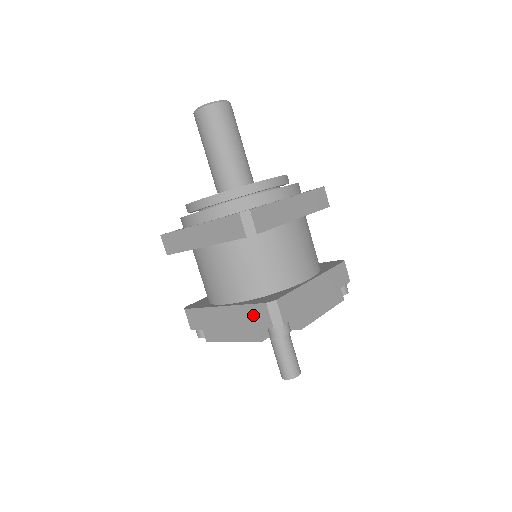
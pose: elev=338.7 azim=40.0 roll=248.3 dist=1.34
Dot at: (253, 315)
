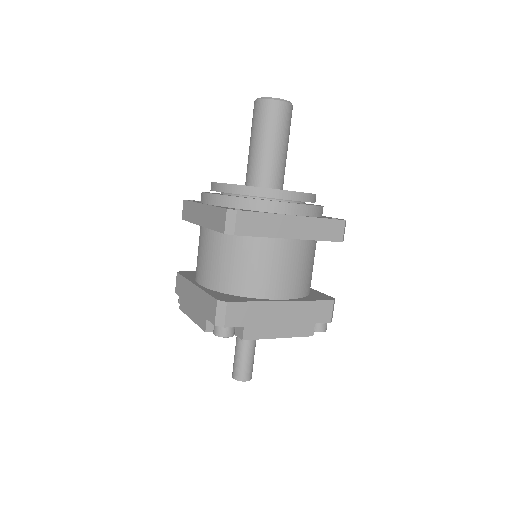
Dot at: (208, 305)
